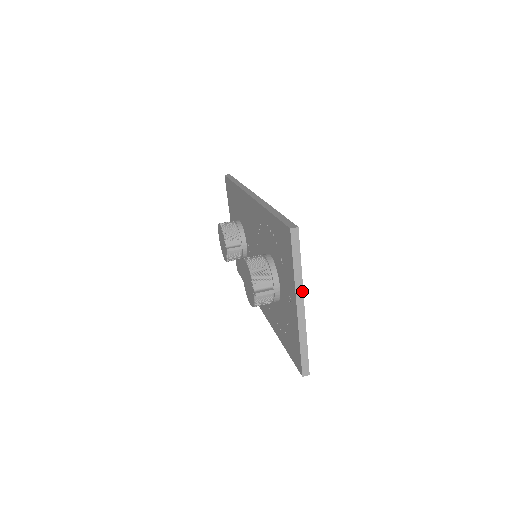
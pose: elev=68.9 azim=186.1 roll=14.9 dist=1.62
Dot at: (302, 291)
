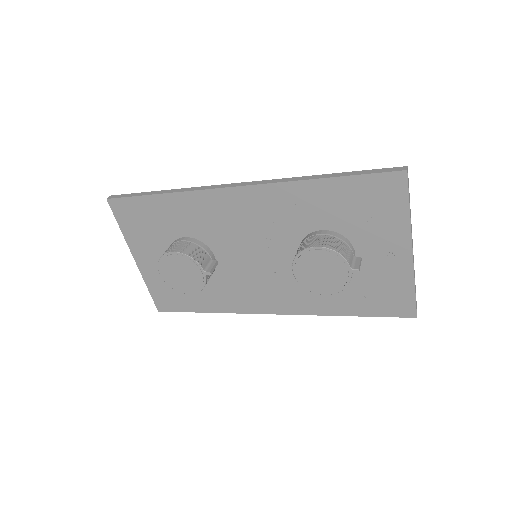
Dot at: occluded
